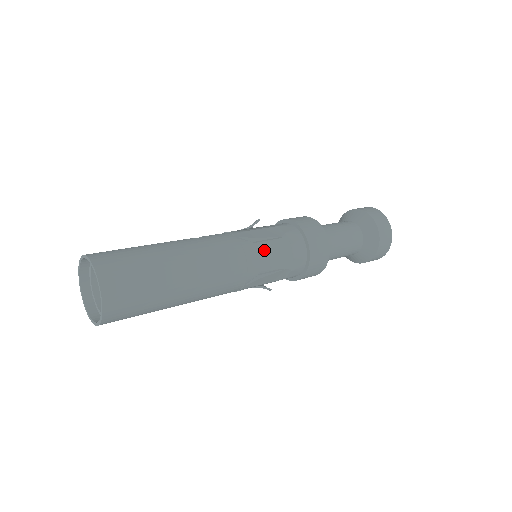
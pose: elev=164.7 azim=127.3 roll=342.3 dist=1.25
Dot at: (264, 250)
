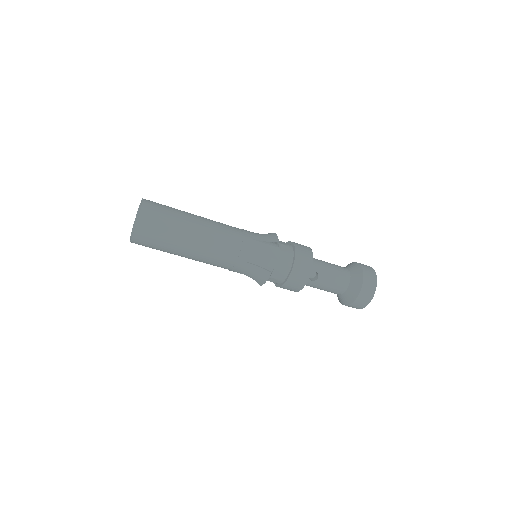
Dot at: (256, 233)
